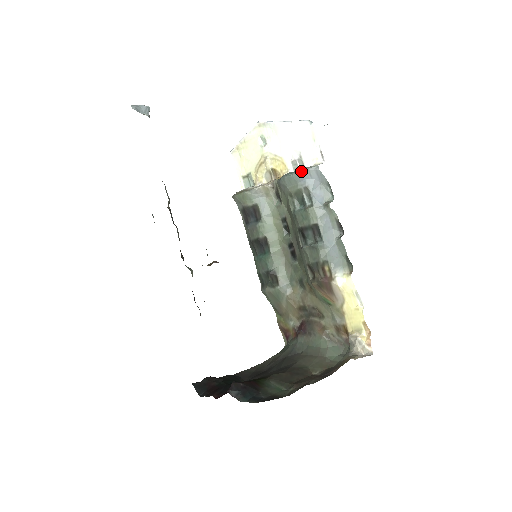
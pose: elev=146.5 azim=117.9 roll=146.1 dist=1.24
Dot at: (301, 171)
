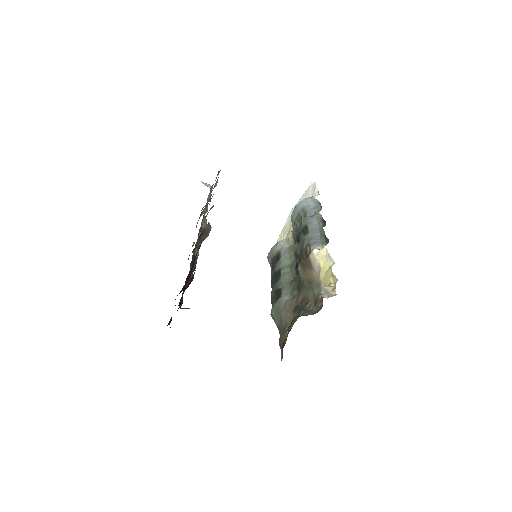
Dot at: (300, 201)
